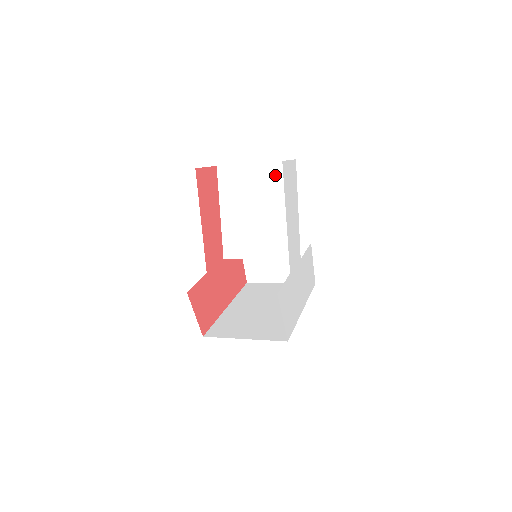
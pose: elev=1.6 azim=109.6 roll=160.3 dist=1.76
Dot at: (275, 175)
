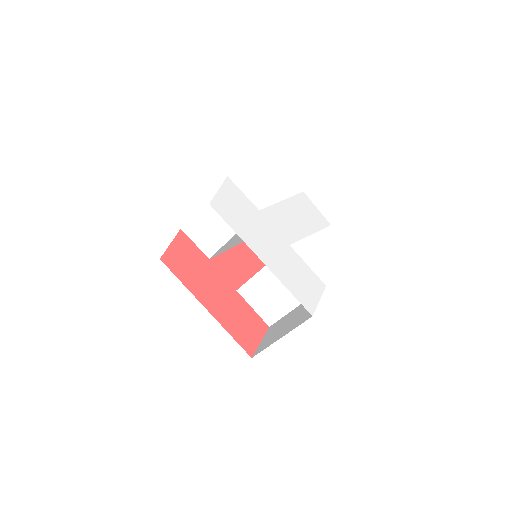
Dot at: occluded
